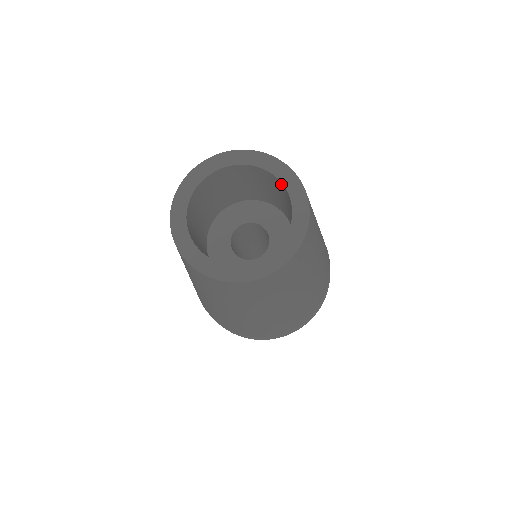
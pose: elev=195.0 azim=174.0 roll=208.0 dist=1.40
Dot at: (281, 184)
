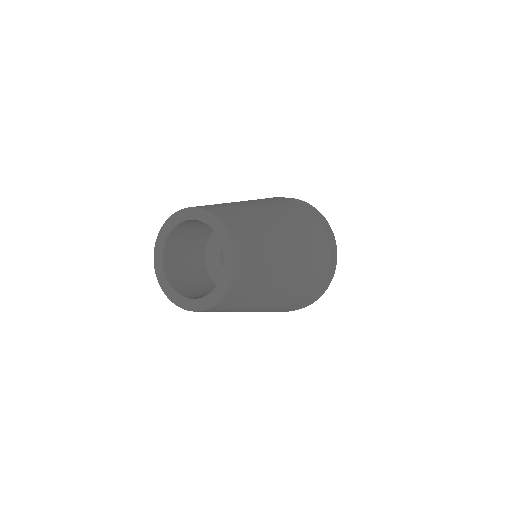
Dot at: (214, 229)
